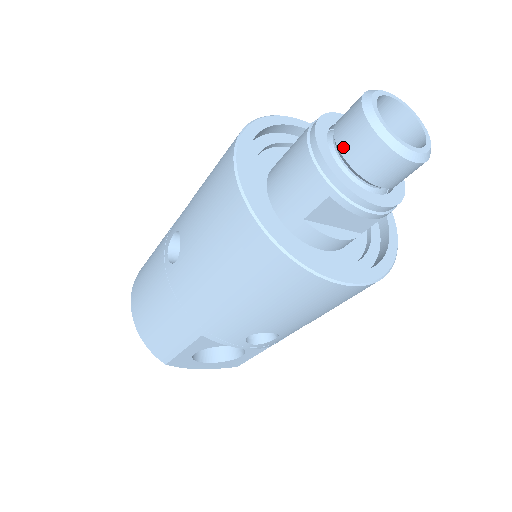
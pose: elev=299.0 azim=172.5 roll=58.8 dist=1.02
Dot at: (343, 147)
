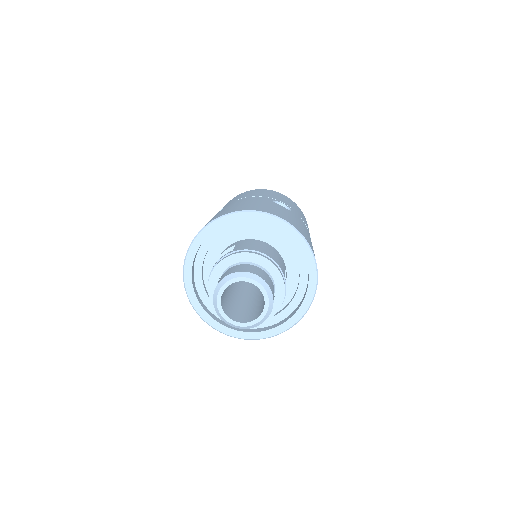
Dot at: occluded
